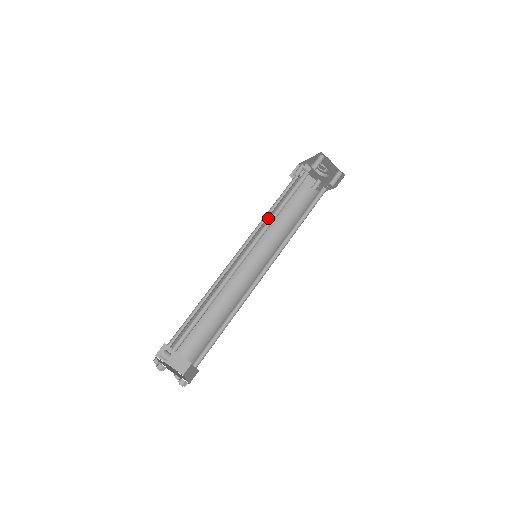
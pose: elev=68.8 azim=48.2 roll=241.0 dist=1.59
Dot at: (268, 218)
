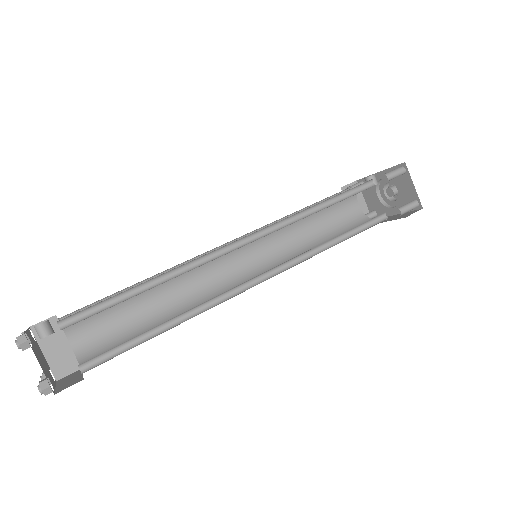
Dot at: occluded
